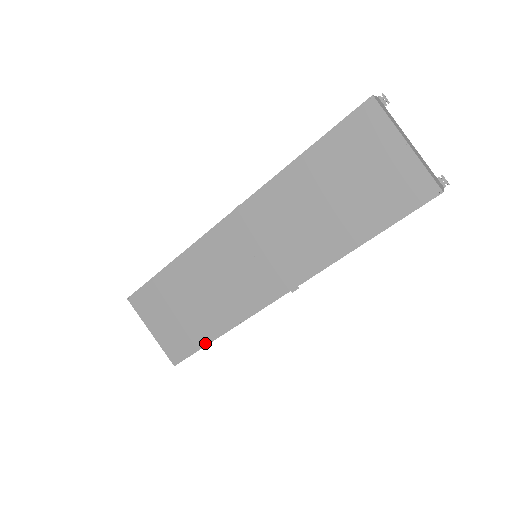
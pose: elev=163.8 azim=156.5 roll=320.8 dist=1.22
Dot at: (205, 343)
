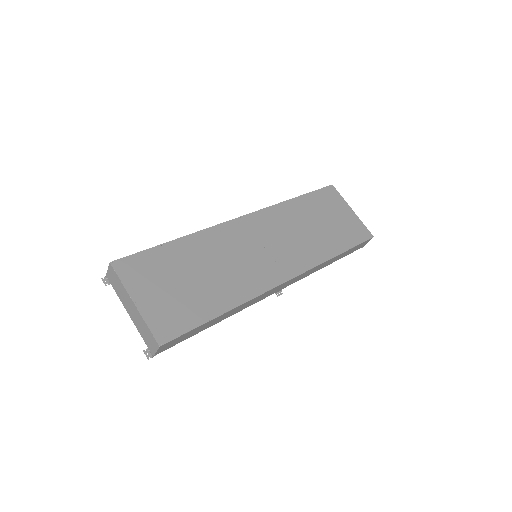
Dot at: (208, 318)
